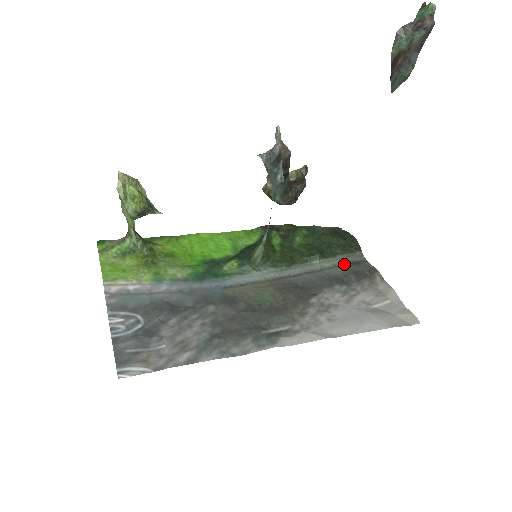
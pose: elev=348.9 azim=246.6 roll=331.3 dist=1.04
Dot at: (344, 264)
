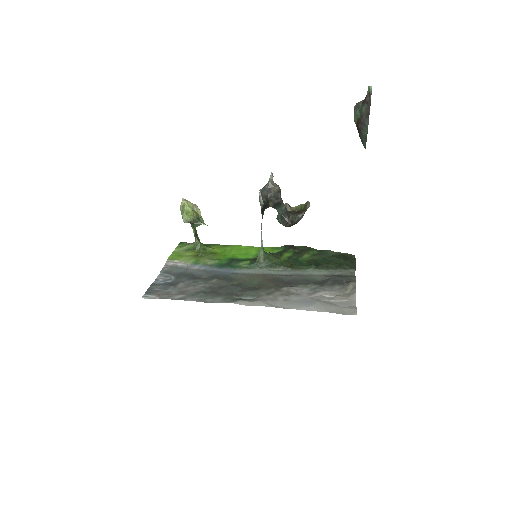
Dot at: (332, 275)
